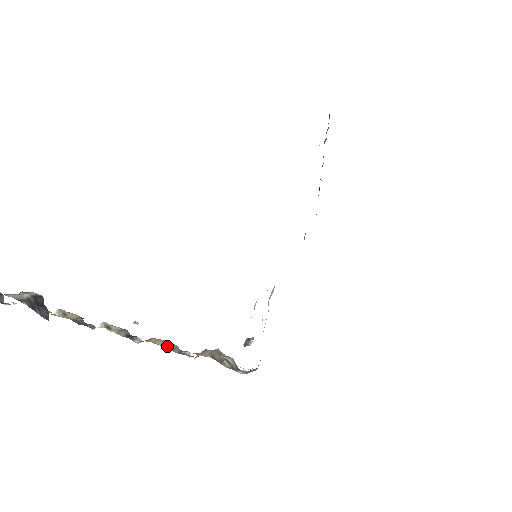
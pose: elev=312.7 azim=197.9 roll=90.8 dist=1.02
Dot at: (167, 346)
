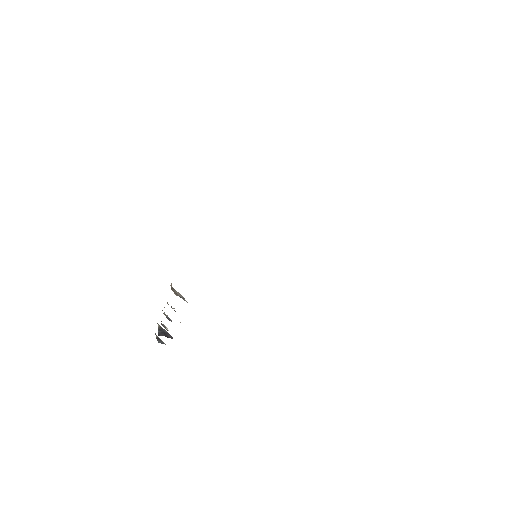
Dot at: occluded
